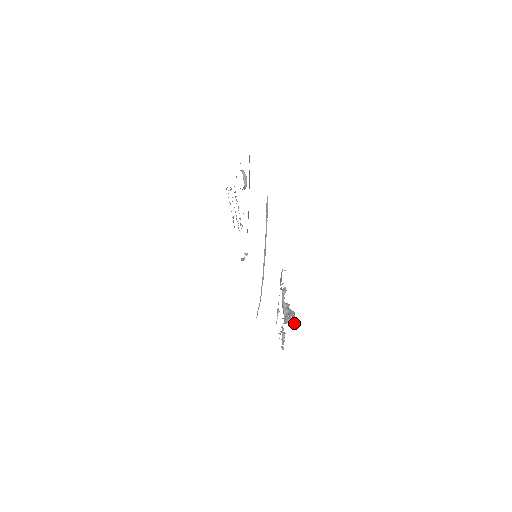
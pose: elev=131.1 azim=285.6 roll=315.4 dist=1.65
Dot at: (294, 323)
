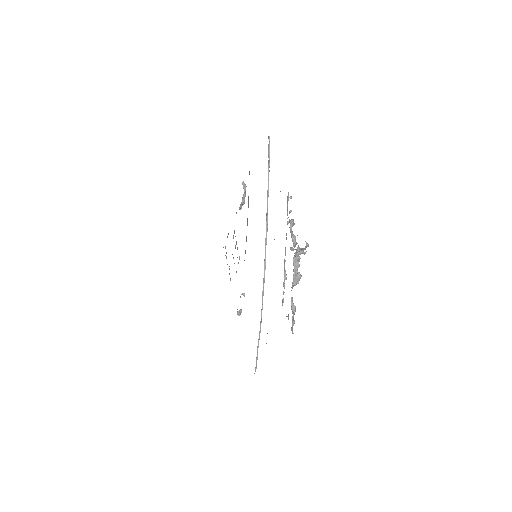
Dot at: (306, 245)
